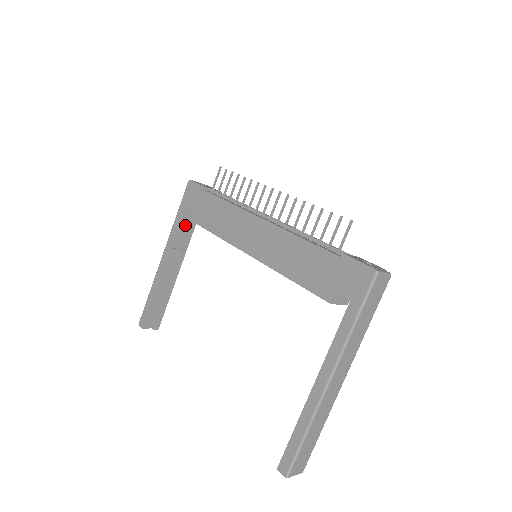
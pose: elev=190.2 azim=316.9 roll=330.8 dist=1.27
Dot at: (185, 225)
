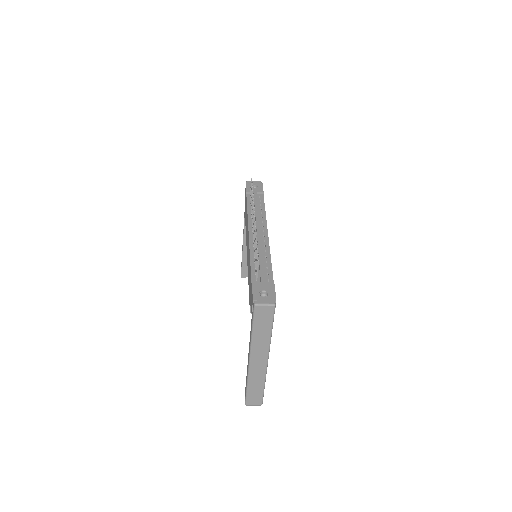
Dot at: occluded
